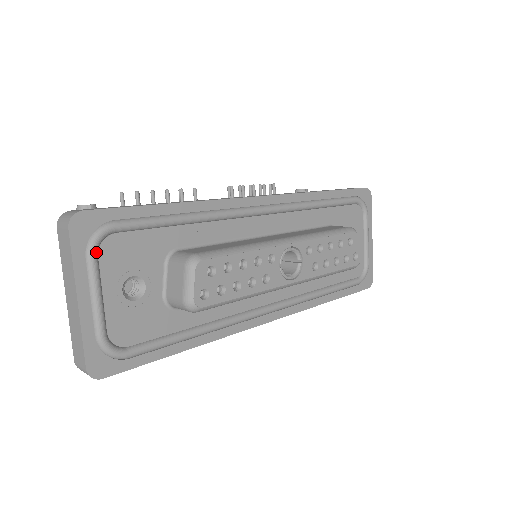
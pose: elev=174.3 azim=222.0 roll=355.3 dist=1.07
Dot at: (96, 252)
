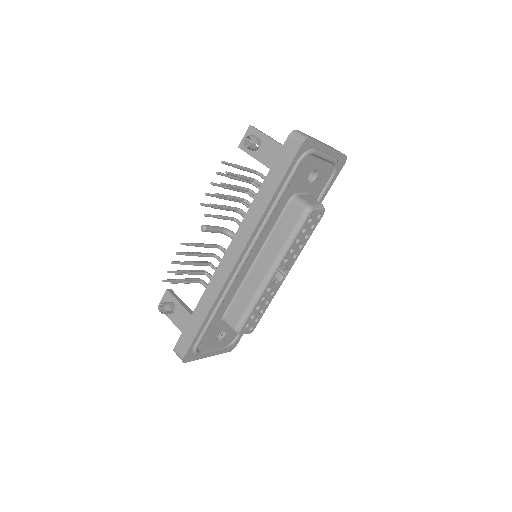
Dot at: (200, 353)
